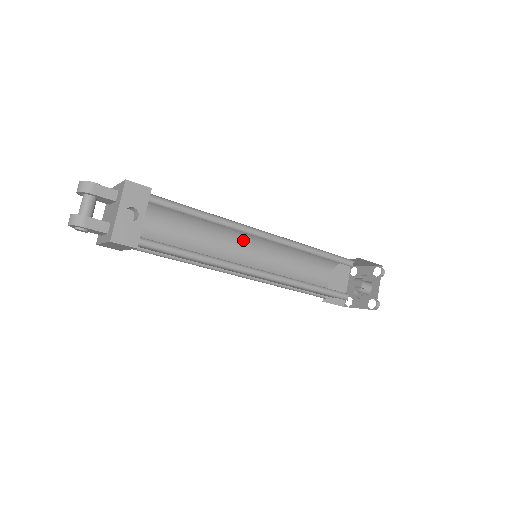
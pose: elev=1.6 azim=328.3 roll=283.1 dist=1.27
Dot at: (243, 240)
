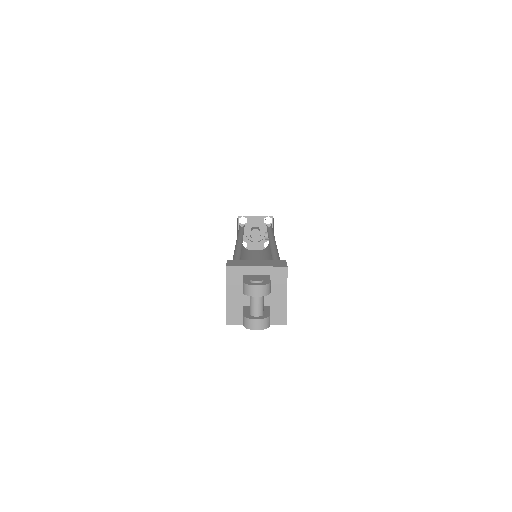
Dot at: occluded
